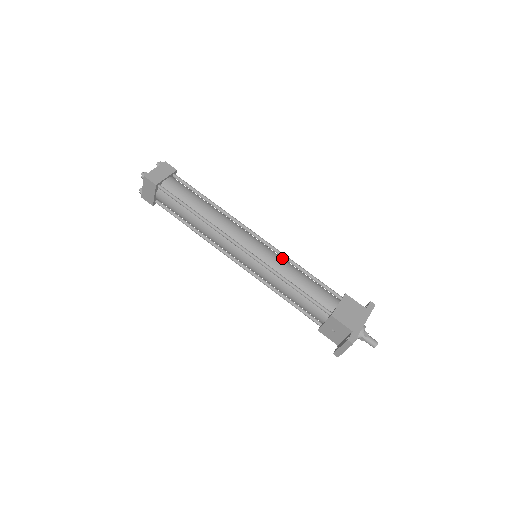
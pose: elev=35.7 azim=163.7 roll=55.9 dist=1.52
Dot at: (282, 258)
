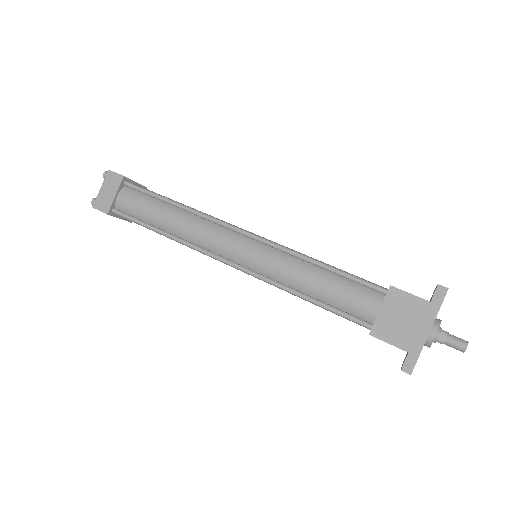
Dot at: (284, 255)
